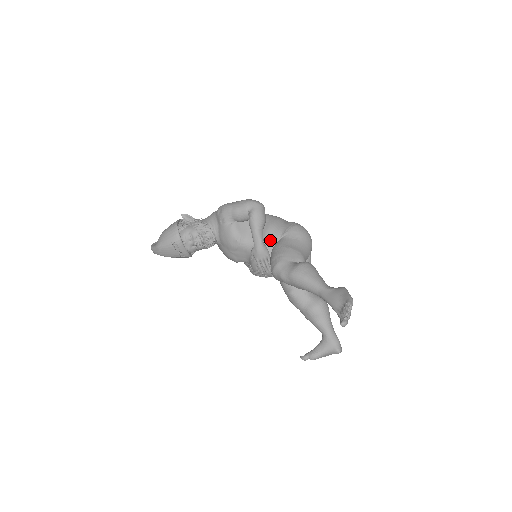
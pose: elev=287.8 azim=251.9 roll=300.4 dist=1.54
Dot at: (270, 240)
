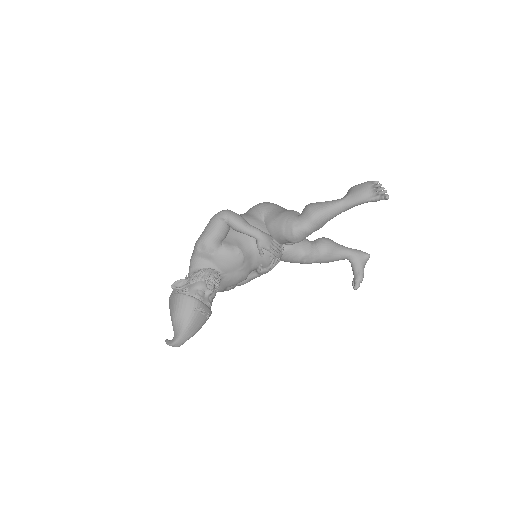
Dot at: (260, 227)
